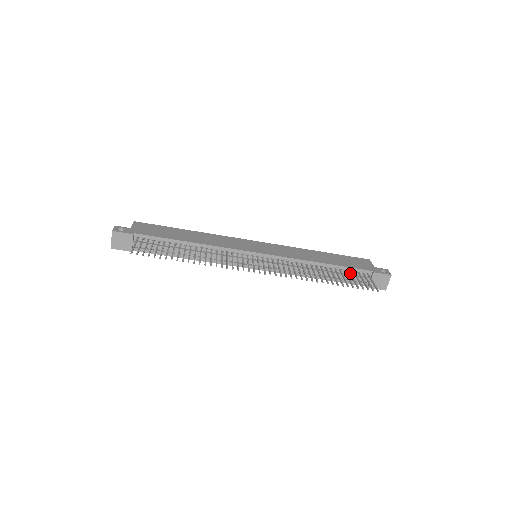
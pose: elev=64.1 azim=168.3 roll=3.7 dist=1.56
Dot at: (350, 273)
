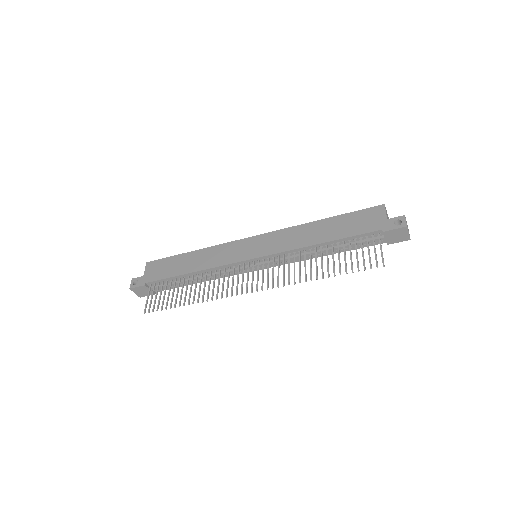
Dot at: (354, 244)
